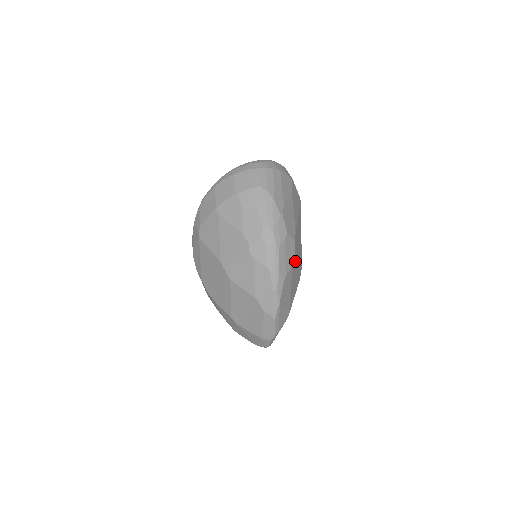
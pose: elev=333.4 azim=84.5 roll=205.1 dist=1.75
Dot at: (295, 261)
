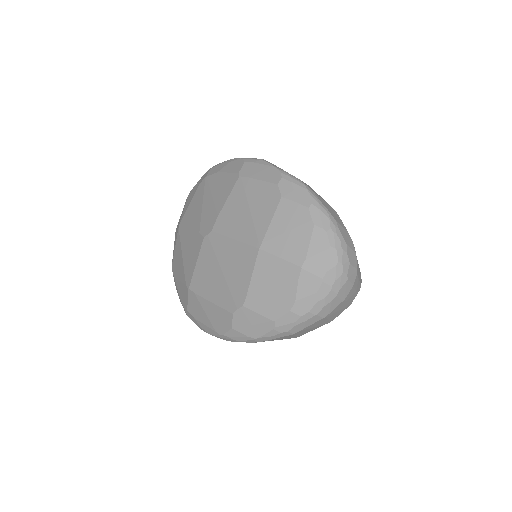
Dot at: occluded
